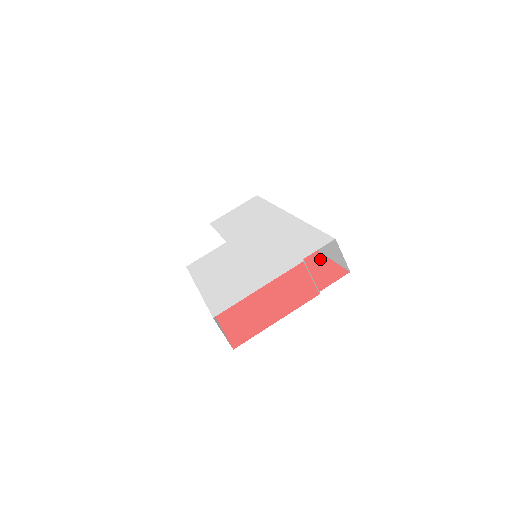
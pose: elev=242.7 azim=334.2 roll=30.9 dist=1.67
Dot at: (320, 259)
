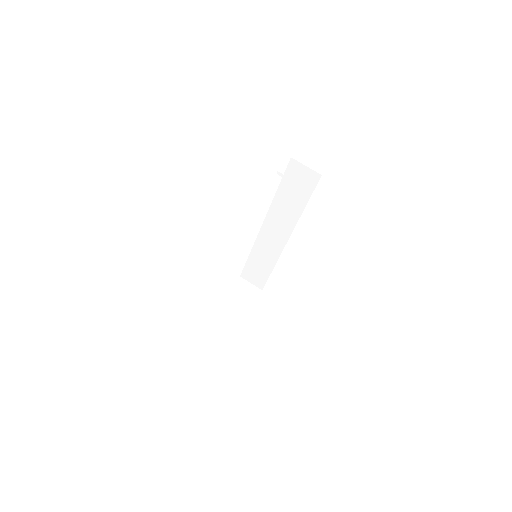
Dot at: occluded
